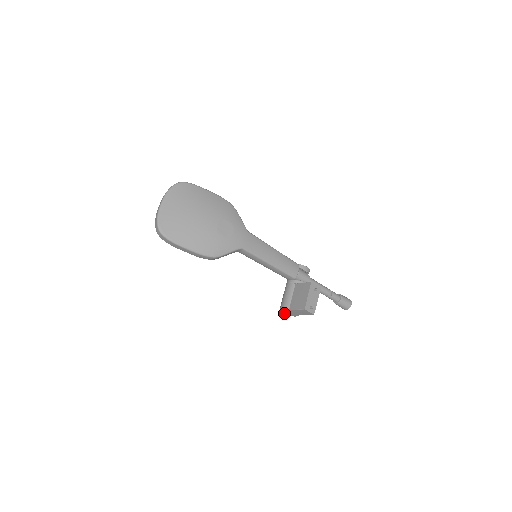
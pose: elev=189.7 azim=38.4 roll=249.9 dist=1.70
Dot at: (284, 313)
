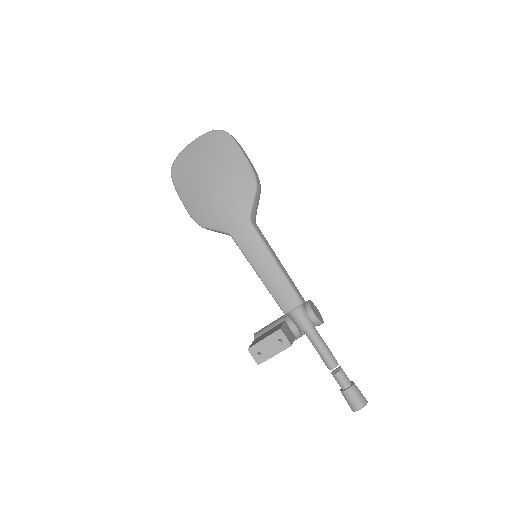
Dot at: occluded
